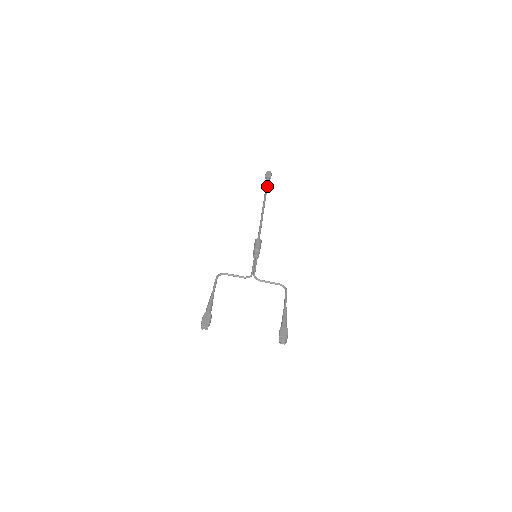
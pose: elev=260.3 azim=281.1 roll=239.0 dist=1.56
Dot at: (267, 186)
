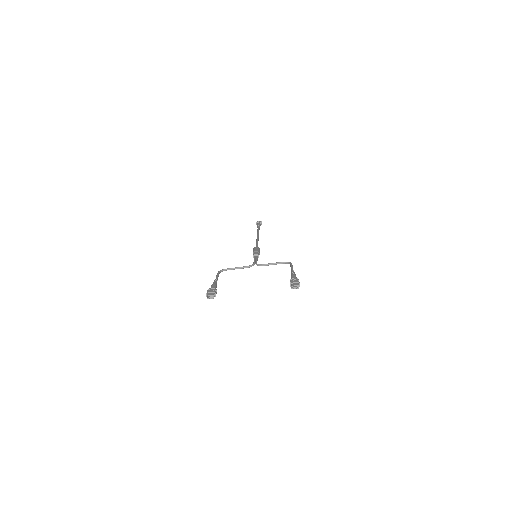
Dot at: (259, 227)
